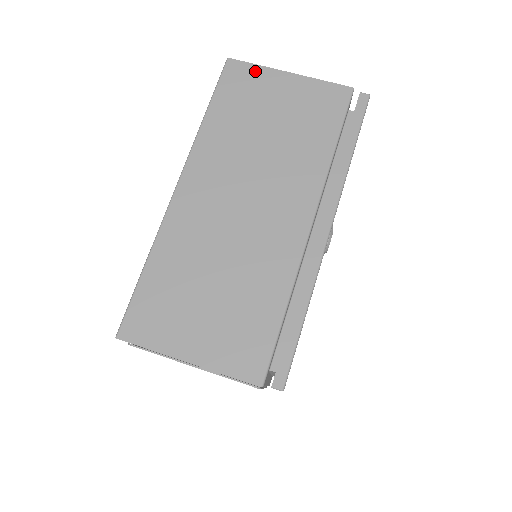
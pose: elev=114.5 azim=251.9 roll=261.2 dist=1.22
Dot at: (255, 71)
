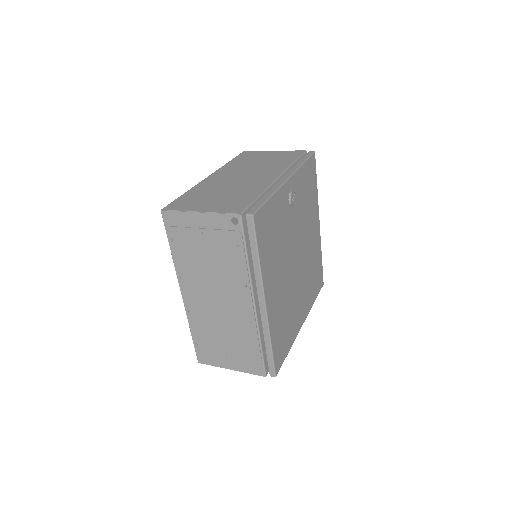
Dot at: (257, 152)
